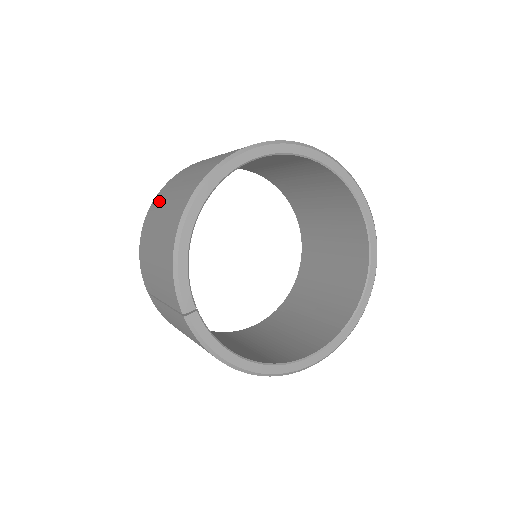
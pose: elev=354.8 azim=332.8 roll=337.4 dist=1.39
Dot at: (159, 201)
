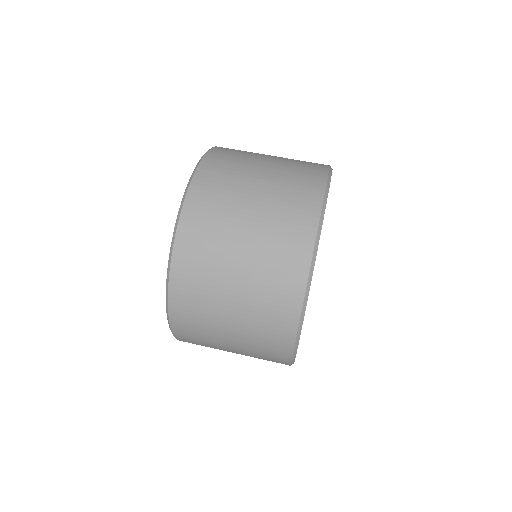
Dot at: occluded
